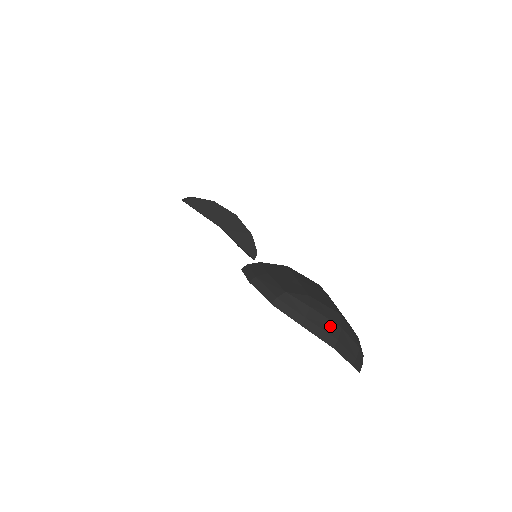
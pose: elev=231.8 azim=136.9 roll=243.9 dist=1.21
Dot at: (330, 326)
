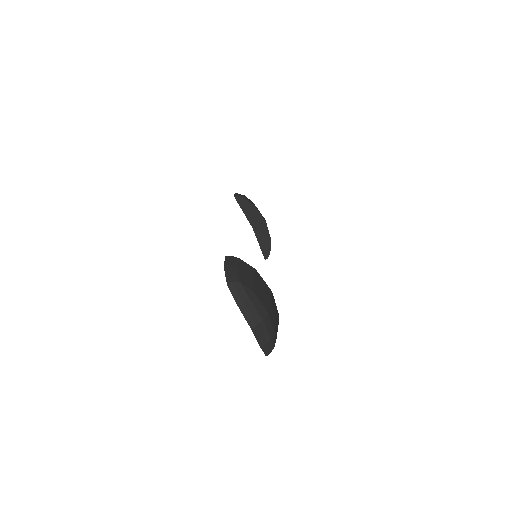
Dot at: (256, 315)
